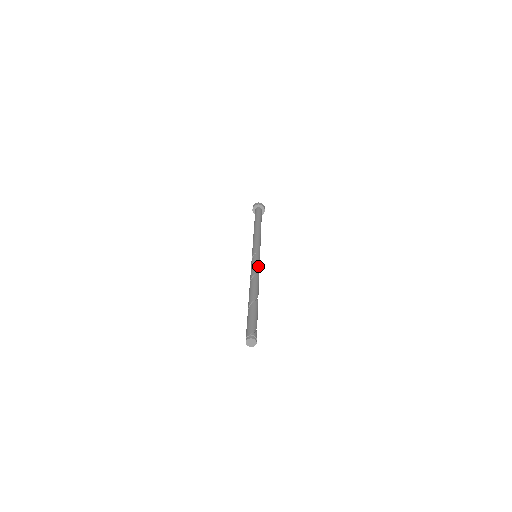
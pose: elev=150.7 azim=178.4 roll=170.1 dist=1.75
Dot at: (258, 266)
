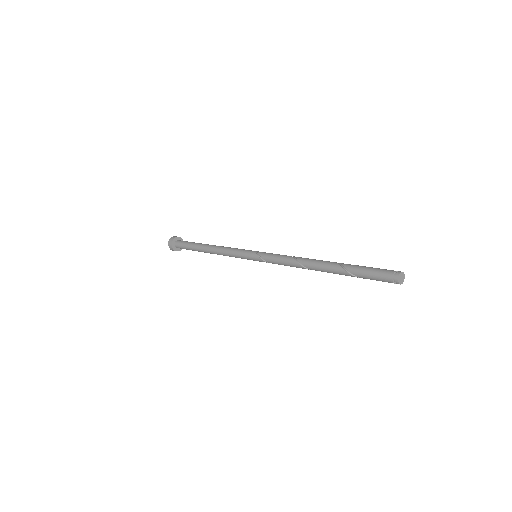
Dot at: occluded
